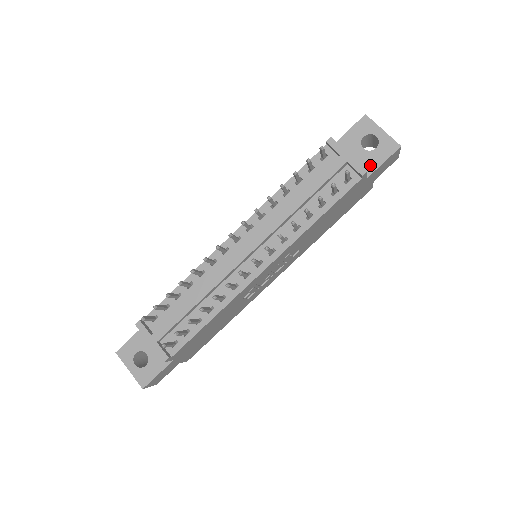
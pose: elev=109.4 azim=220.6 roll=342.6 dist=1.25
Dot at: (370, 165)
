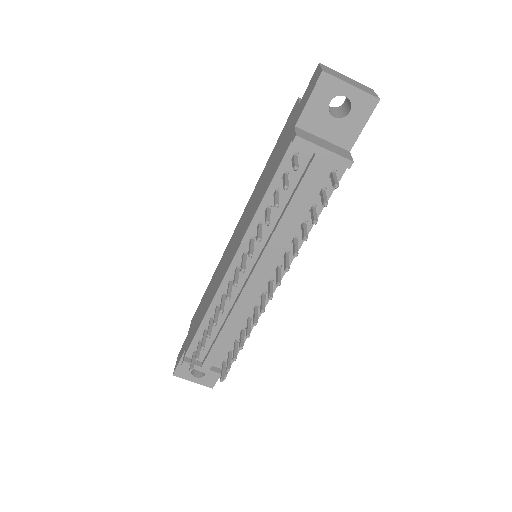
Dot at: (349, 135)
